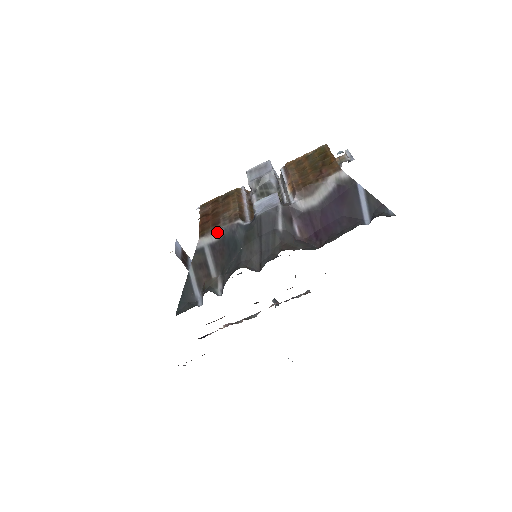
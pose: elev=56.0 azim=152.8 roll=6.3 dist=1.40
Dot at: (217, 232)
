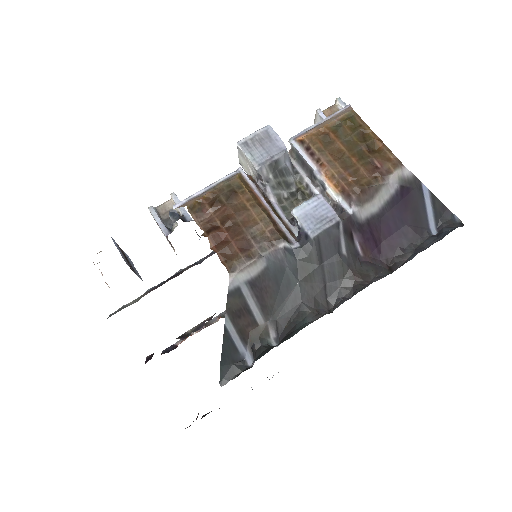
Dot at: (256, 263)
